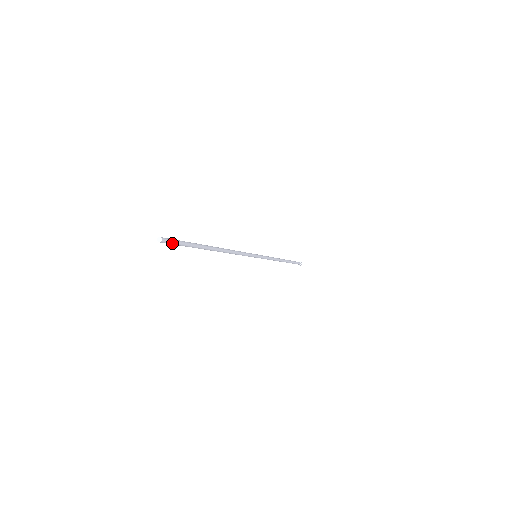
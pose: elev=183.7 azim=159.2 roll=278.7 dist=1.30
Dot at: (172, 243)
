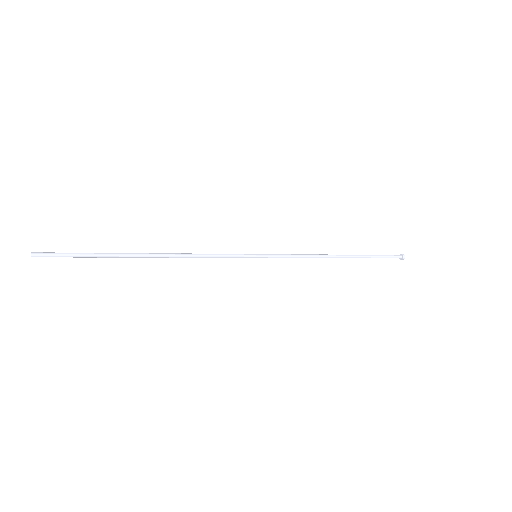
Dot at: (53, 255)
